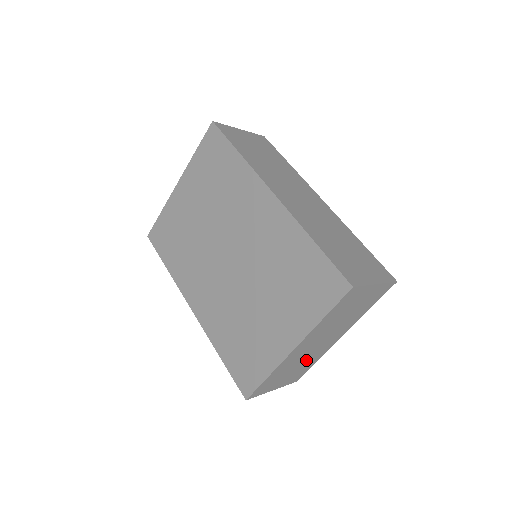
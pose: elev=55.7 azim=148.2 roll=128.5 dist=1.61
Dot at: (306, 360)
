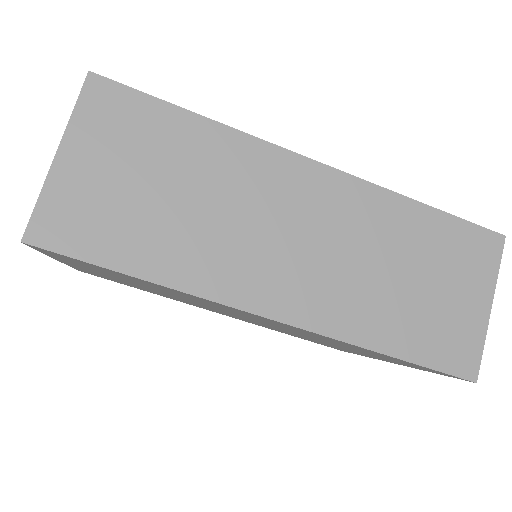
Dot at: occluded
